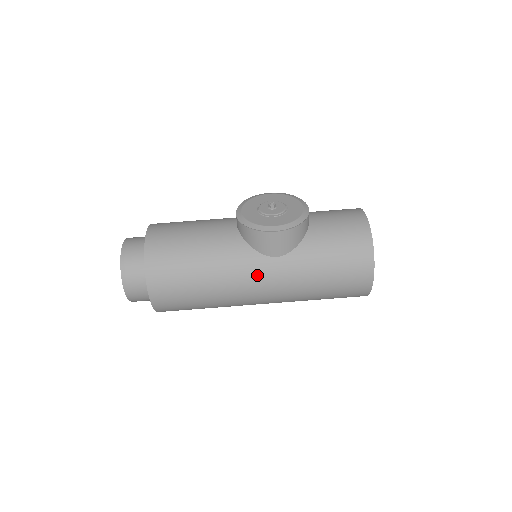
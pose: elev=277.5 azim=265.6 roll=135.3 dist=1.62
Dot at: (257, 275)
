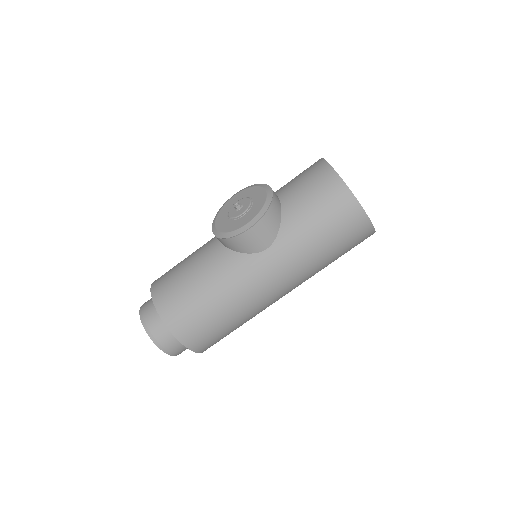
Dot at: (260, 274)
